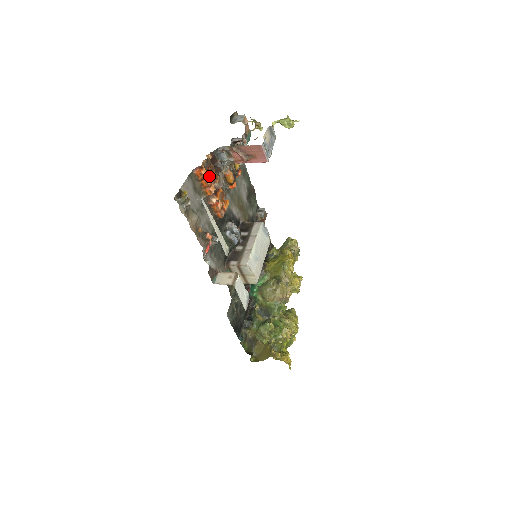
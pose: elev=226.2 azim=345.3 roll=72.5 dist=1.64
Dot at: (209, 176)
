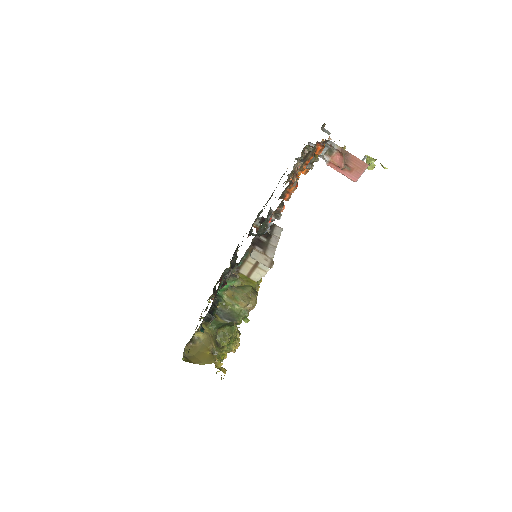
Dot at: occluded
